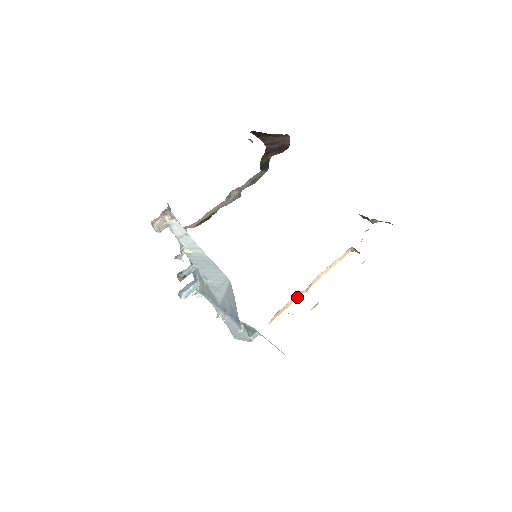
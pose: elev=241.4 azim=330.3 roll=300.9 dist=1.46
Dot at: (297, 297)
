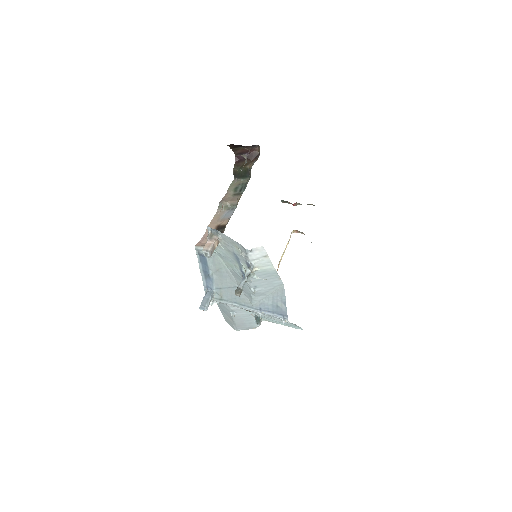
Dot at: occluded
